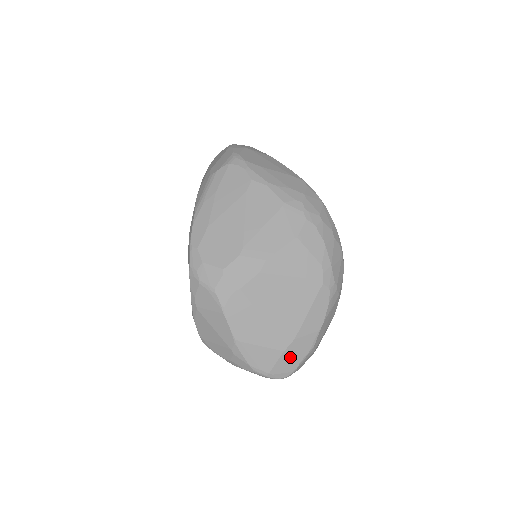
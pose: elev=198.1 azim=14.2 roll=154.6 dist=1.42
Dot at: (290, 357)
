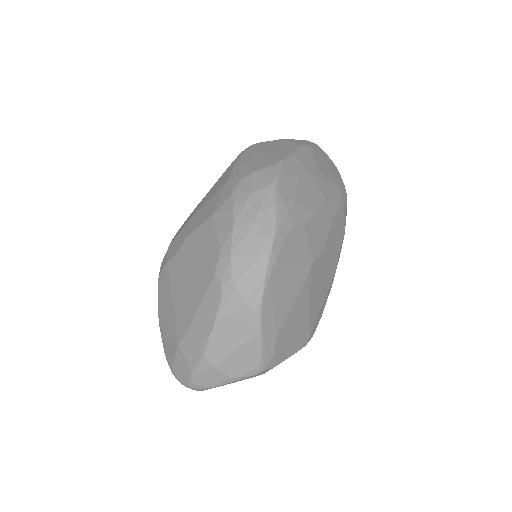
Dot at: (183, 357)
